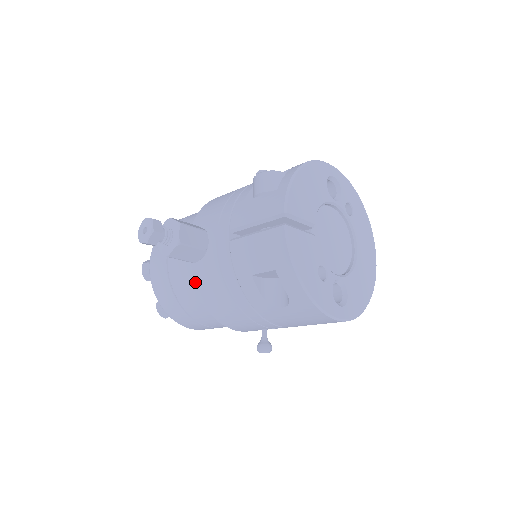
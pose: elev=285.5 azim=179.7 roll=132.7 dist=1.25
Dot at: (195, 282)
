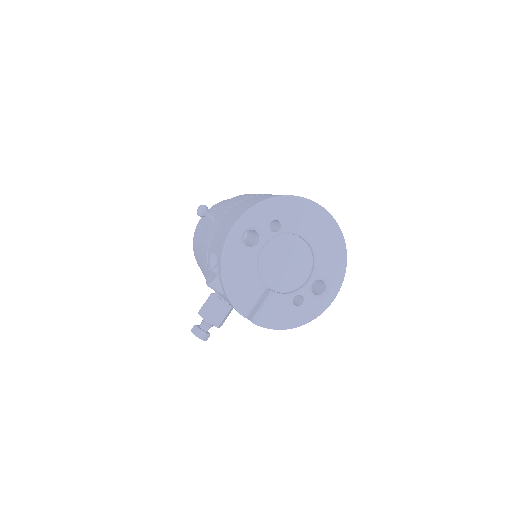
Dot at: occluded
